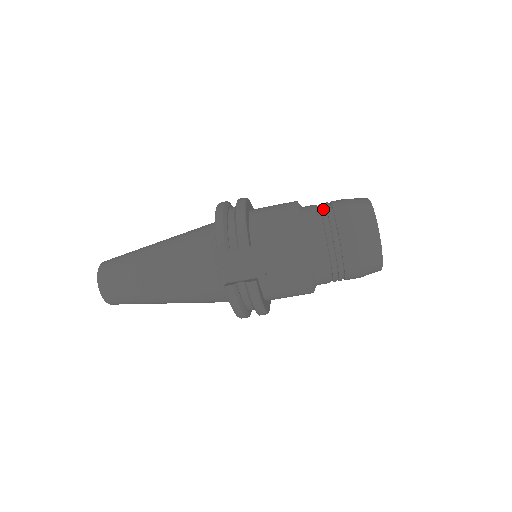
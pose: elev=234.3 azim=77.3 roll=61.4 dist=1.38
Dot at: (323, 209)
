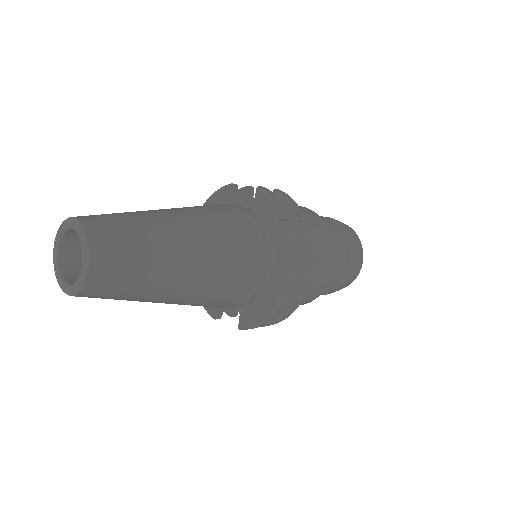
Dot at: (334, 284)
